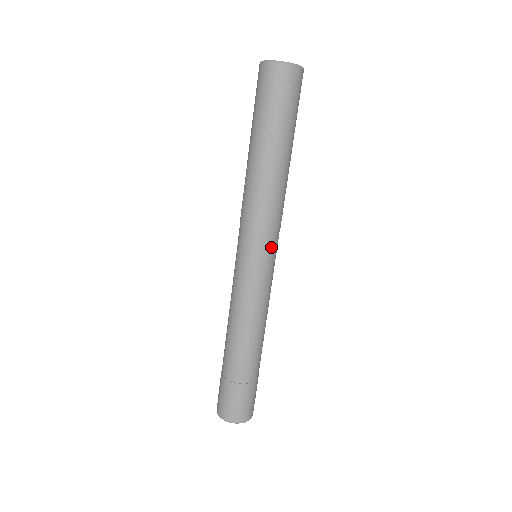
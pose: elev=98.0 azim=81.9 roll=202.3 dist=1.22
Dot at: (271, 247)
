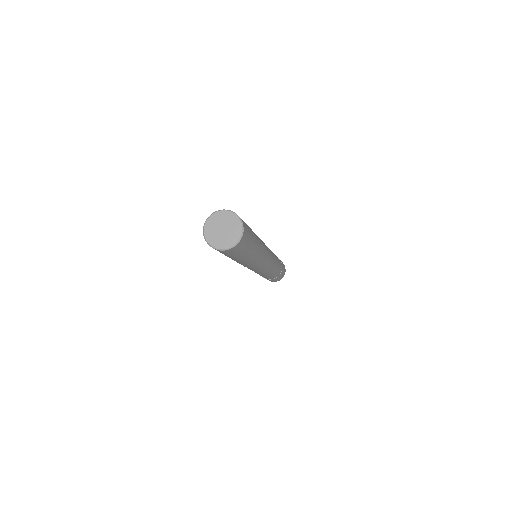
Dot at: (267, 261)
